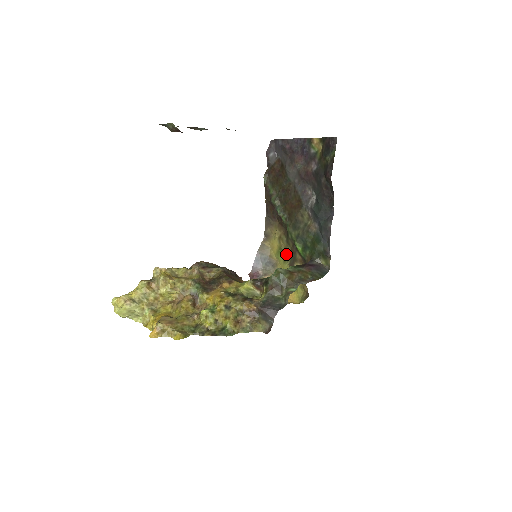
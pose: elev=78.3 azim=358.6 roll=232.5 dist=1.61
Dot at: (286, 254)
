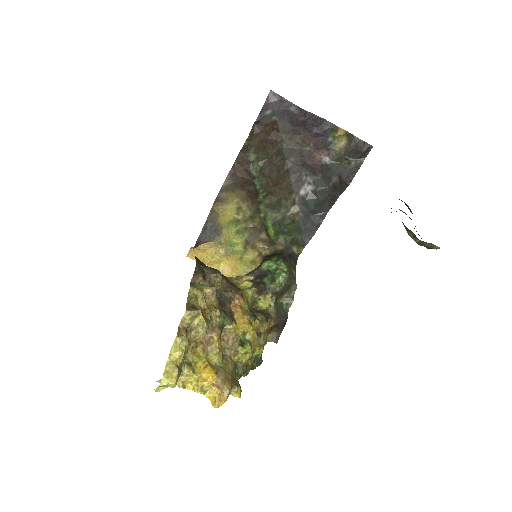
Dot at: (244, 228)
